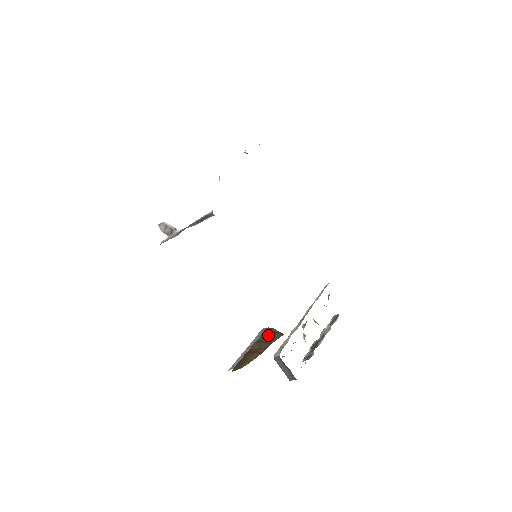
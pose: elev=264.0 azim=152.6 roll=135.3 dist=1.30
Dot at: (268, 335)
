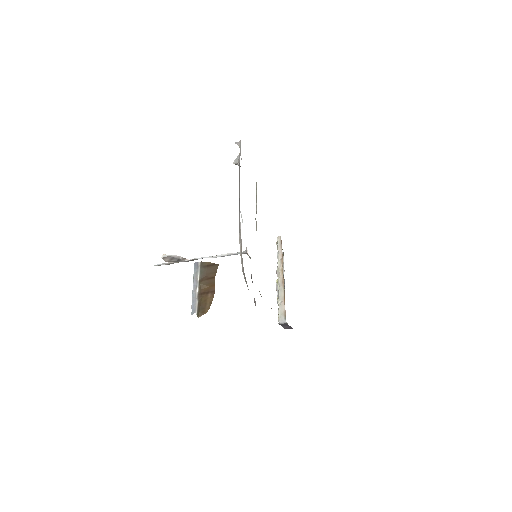
Dot at: (207, 270)
